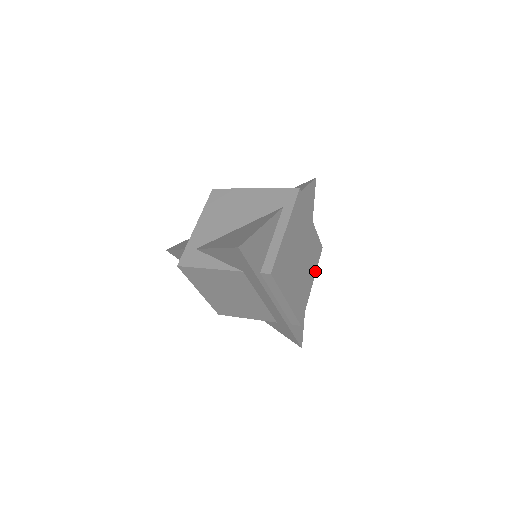
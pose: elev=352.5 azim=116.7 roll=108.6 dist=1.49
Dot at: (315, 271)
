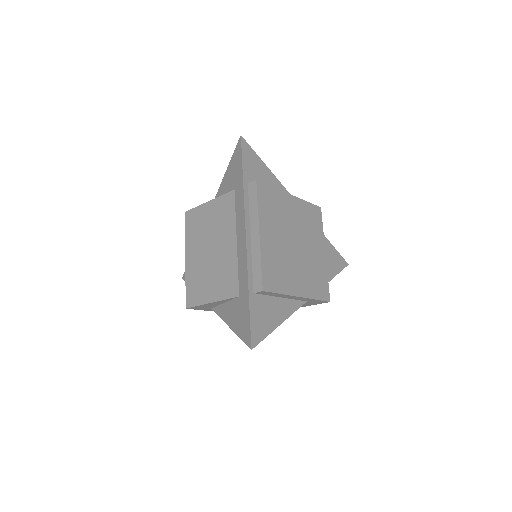
Dot at: (310, 296)
